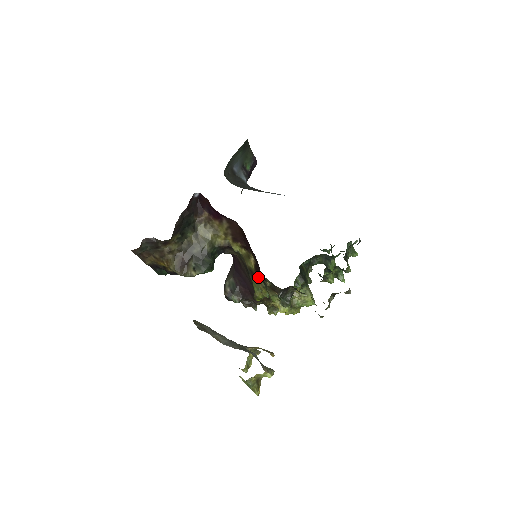
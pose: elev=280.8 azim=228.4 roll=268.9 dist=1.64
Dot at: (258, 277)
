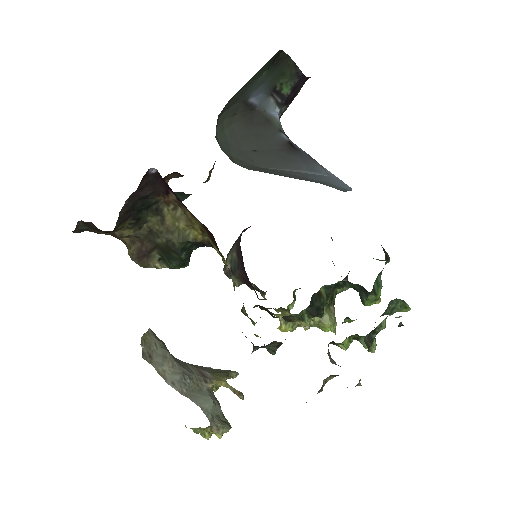
Dot at: occluded
